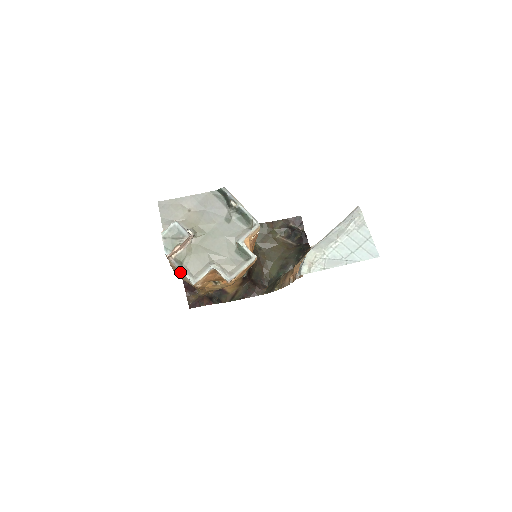
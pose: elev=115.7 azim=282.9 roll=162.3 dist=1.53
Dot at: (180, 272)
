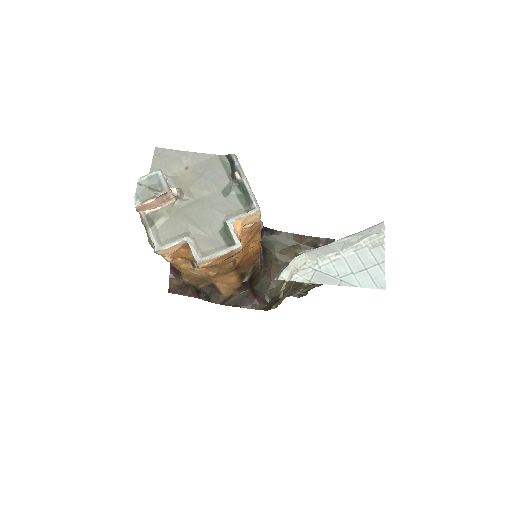
Dot at: (148, 233)
